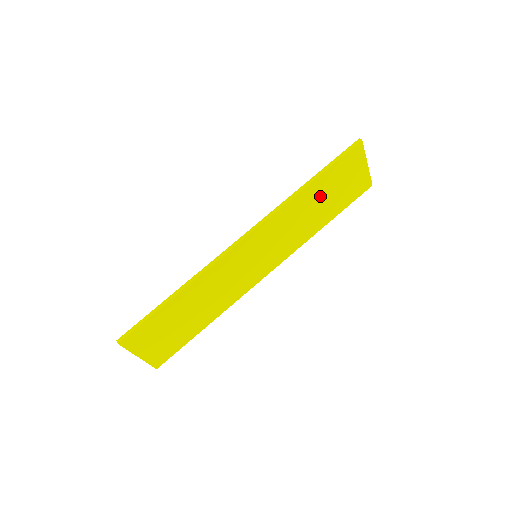
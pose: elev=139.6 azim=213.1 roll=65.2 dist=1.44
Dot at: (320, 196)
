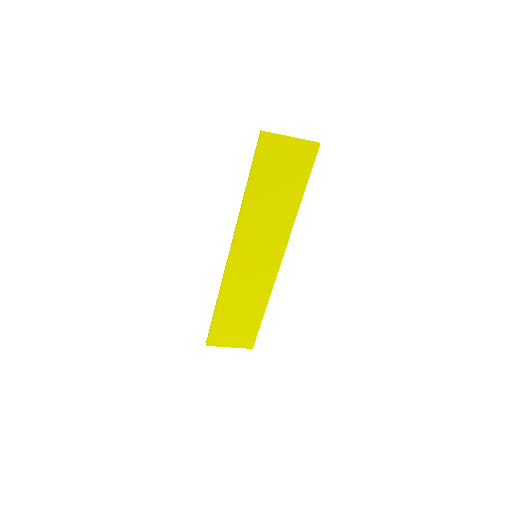
Dot at: (268, 190)
